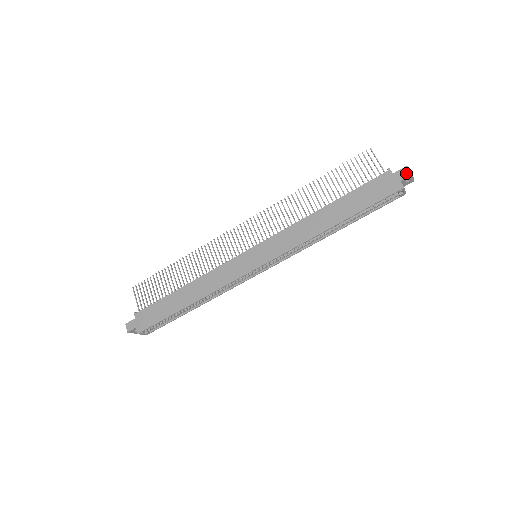
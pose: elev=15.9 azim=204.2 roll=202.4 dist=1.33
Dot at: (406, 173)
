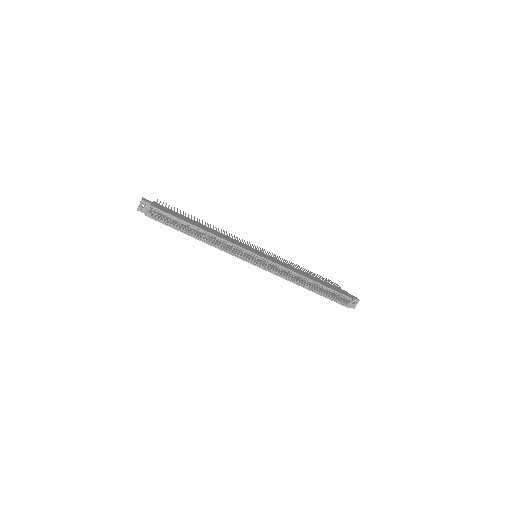
Dot at: (356, 298)
